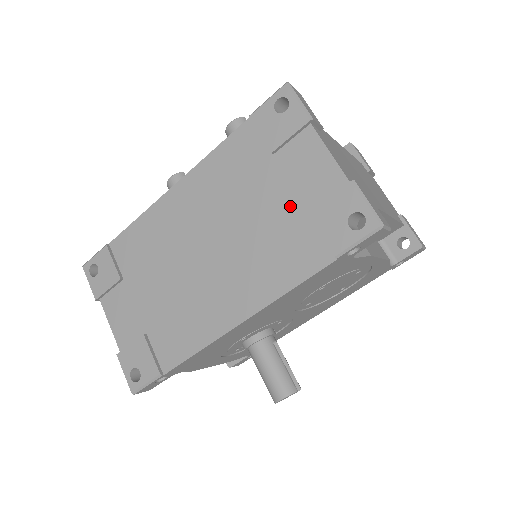
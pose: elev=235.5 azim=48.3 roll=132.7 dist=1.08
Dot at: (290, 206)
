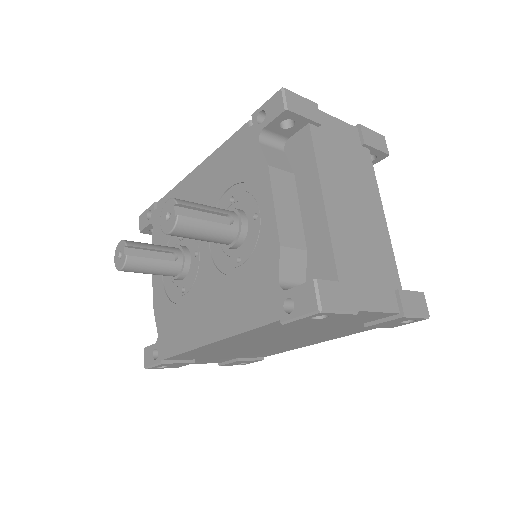
Dot at: (344, 326)
